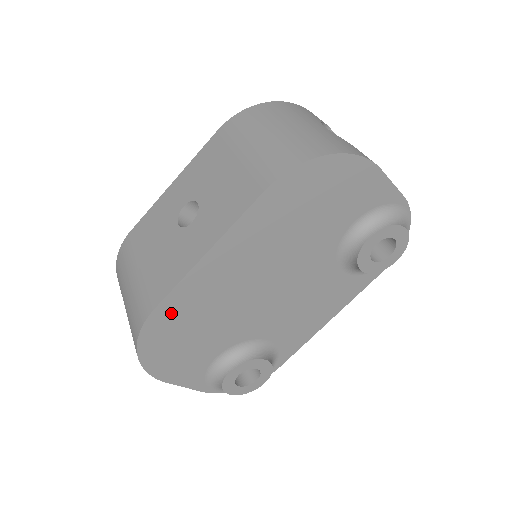
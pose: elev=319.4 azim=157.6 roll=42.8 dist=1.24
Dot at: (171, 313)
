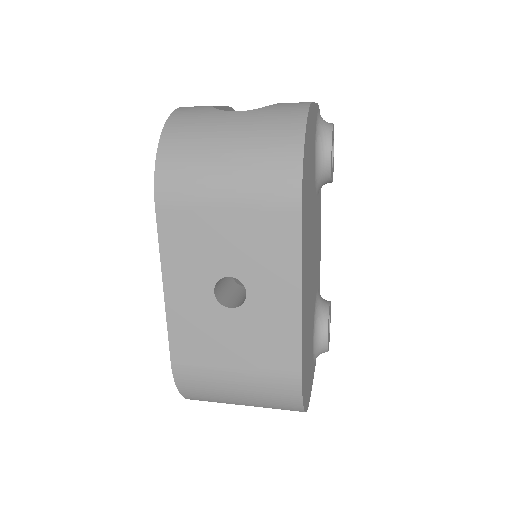
Dot at: (304, 361)
